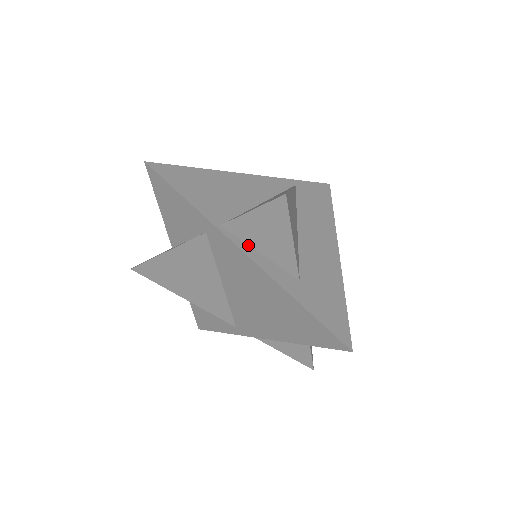
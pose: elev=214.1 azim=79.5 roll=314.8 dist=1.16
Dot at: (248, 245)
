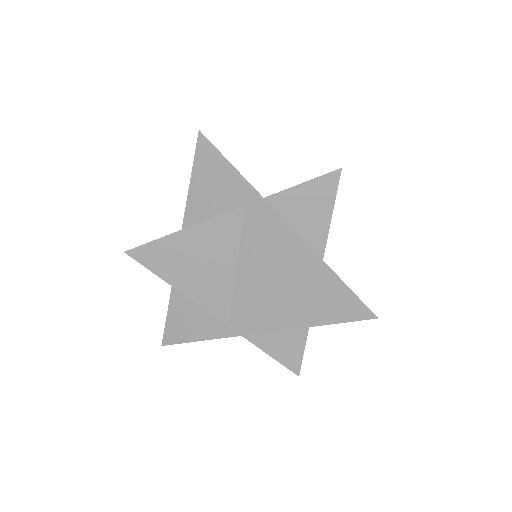
Dot at: (285, 220)
